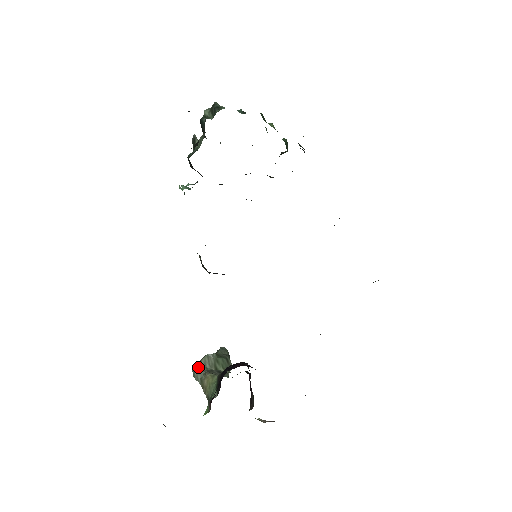
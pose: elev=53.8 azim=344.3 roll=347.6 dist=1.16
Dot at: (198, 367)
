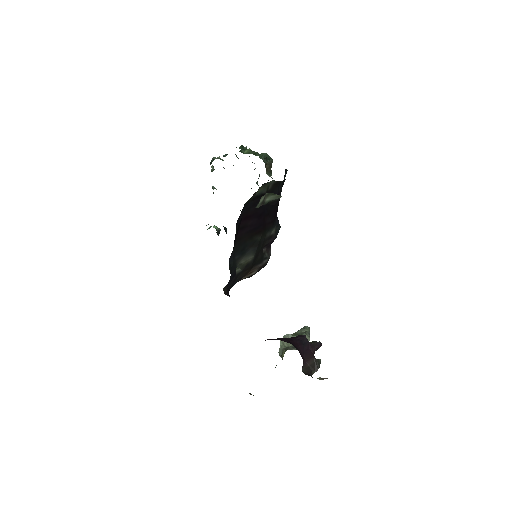
Dot at: occluded
